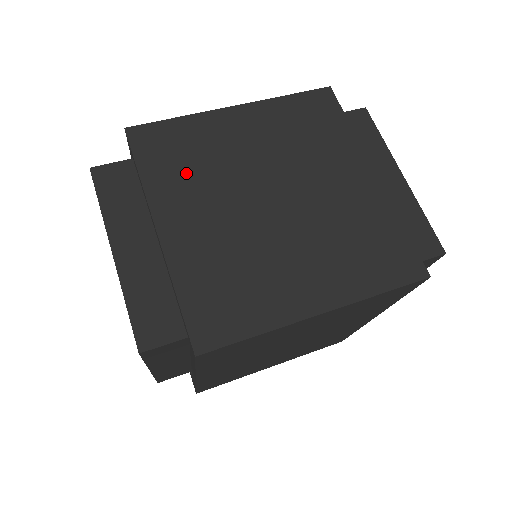
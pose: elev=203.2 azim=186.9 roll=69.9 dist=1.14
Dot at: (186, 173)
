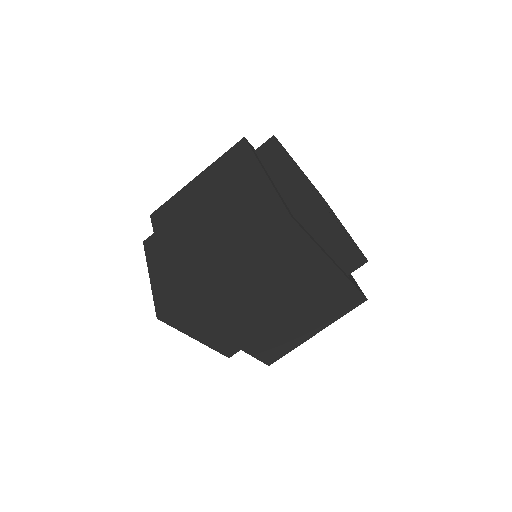
Dot at: (173, 223)
